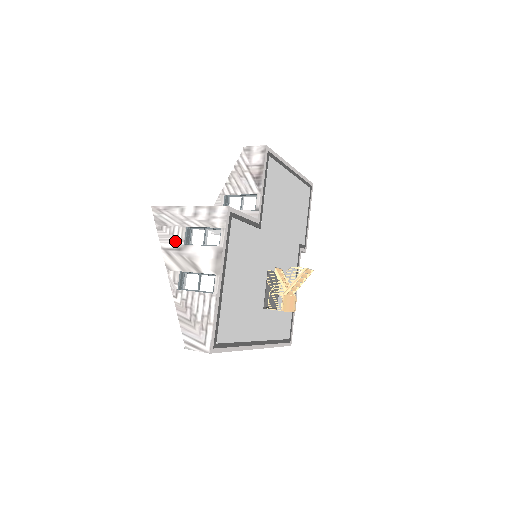
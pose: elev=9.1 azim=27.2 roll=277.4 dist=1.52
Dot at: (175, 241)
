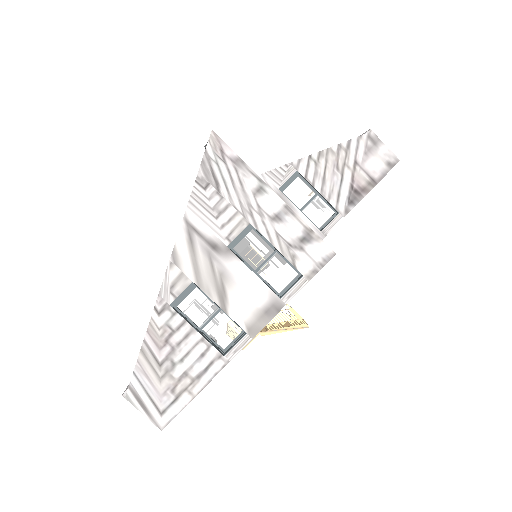
Dot at: (216, 228)
